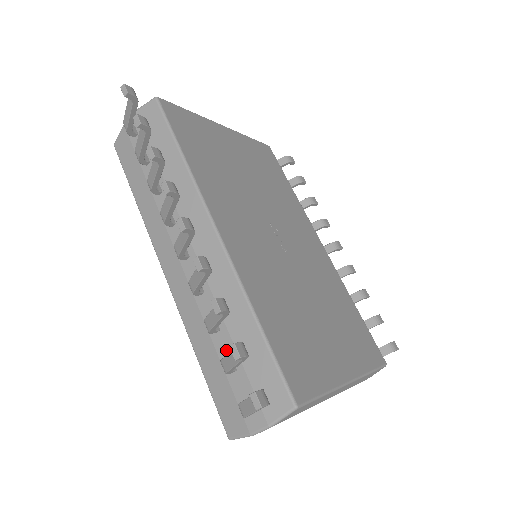
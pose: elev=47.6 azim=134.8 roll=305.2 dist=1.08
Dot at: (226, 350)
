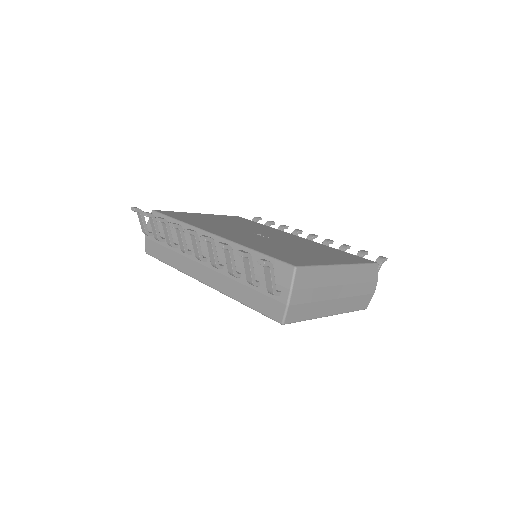
Dot at: occluded
